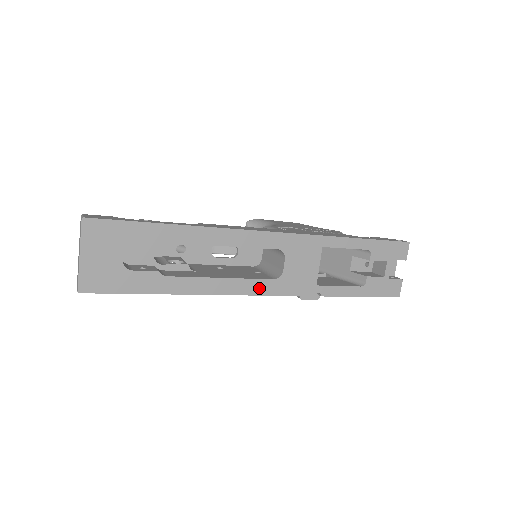
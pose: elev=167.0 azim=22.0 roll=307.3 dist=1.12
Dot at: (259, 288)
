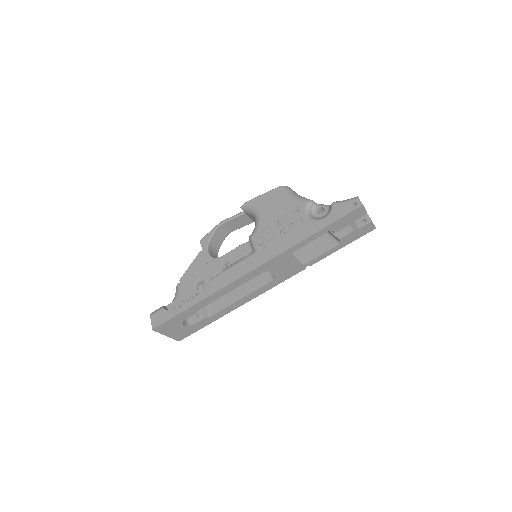
Dot at: (266, 288)
